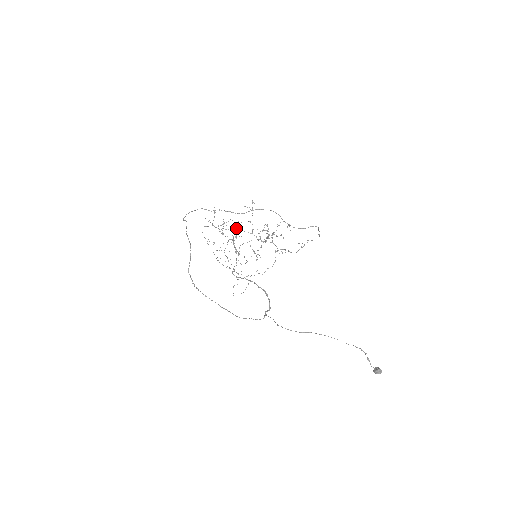
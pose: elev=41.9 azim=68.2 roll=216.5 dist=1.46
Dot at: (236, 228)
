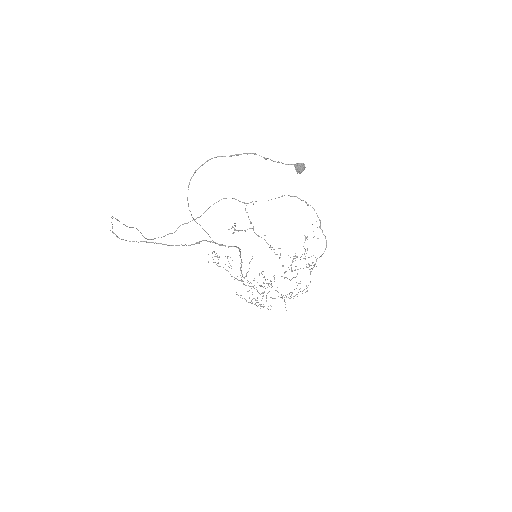
Dot at: (262, 271)
